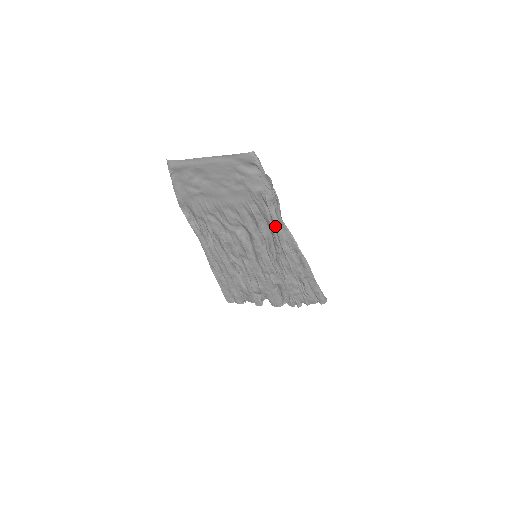
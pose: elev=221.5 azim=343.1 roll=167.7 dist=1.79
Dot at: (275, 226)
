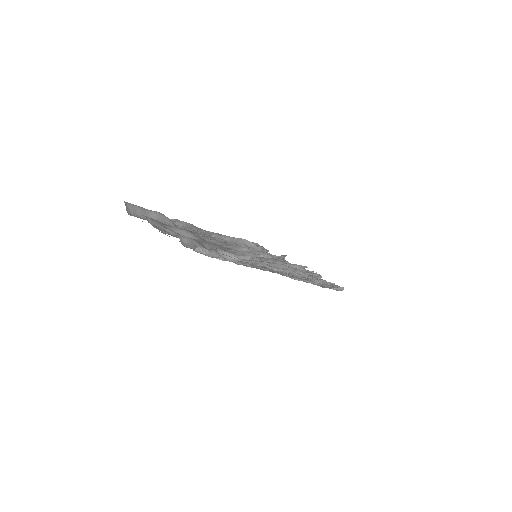
Dot at: occluded
